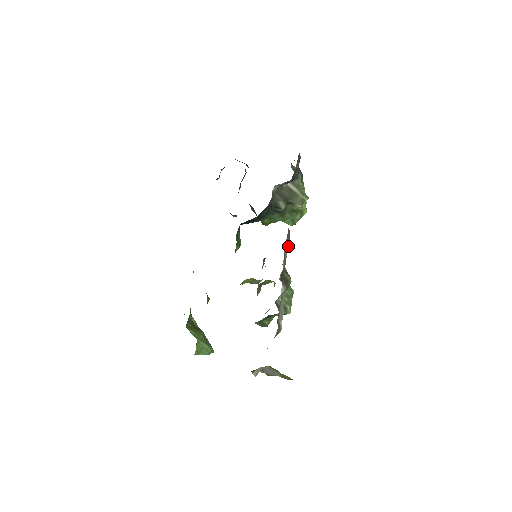
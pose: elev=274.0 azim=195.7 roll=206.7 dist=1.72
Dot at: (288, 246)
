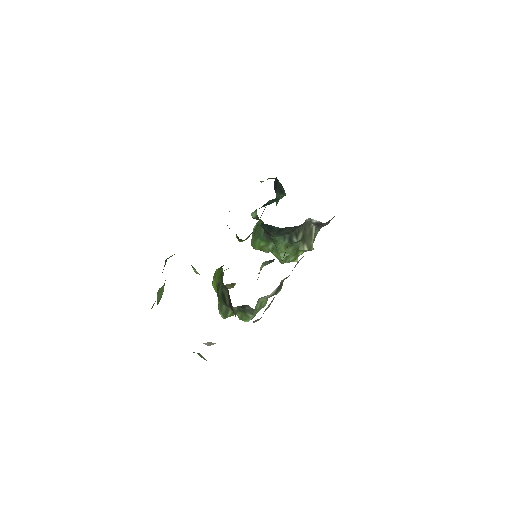
Dot at: occluded
